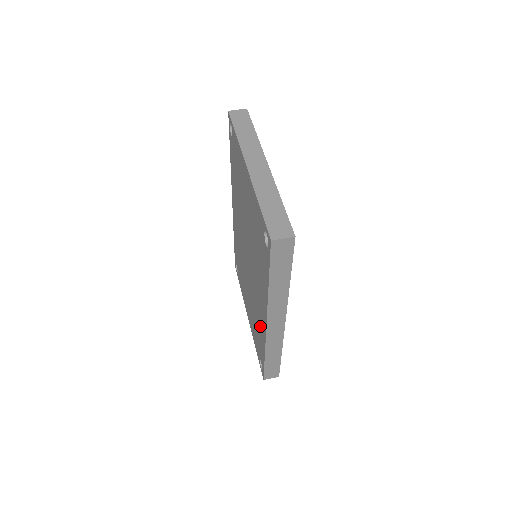
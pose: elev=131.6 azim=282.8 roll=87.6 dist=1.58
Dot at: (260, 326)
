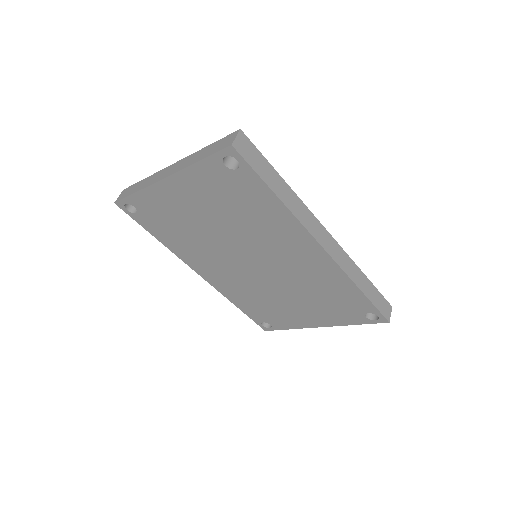
Dot at: (325, 276)
